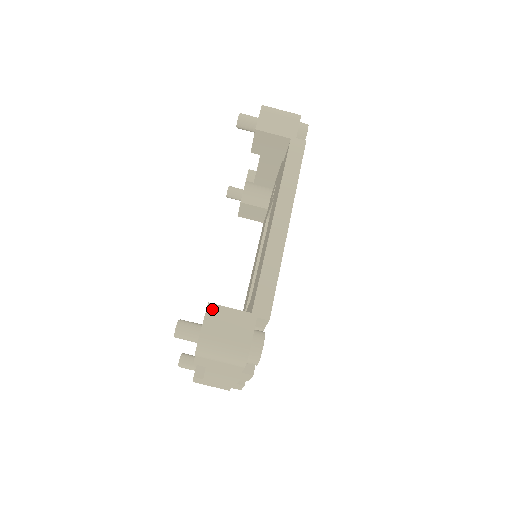
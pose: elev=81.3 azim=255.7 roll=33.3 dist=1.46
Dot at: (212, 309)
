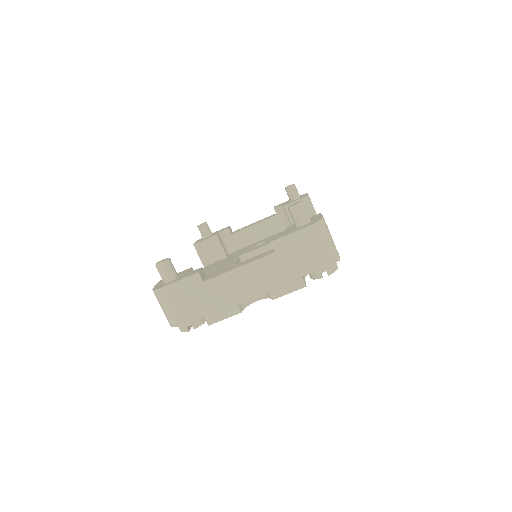
Dot at: occluded
